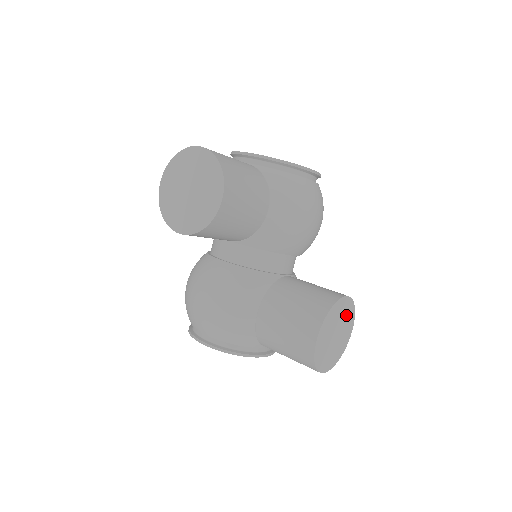
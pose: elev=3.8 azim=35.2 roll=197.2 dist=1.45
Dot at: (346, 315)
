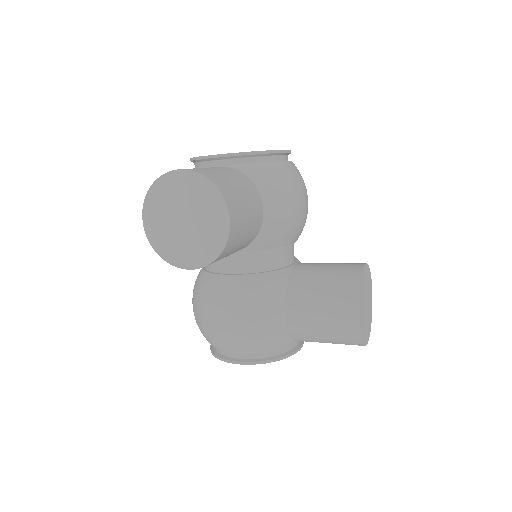
Dot at: (367, 282)
